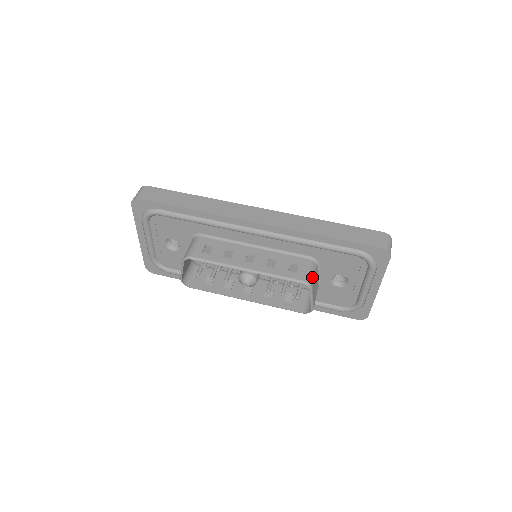
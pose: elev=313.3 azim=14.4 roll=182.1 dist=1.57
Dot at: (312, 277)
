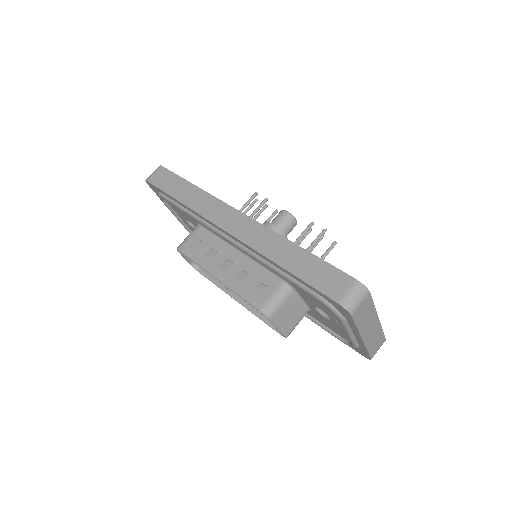
Dot at: (275, 305)
